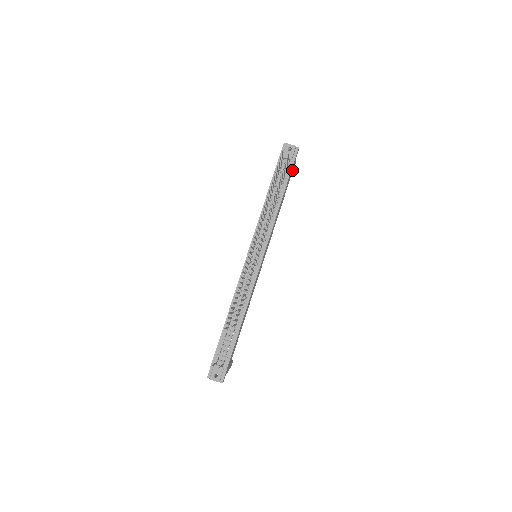
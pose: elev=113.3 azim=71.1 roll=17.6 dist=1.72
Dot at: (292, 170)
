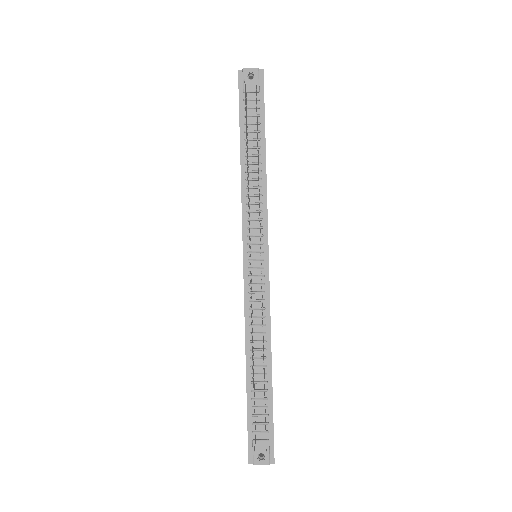
Dot at: occluded
